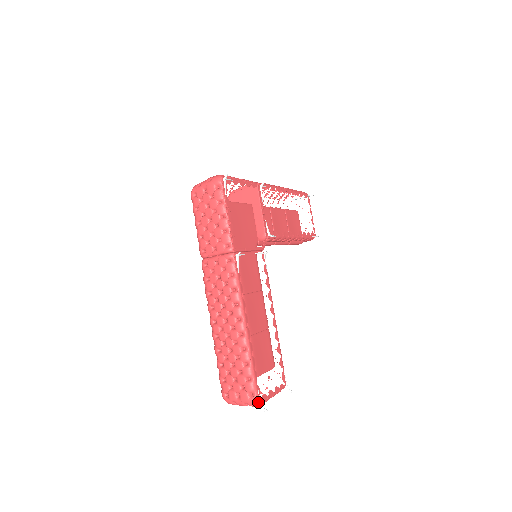
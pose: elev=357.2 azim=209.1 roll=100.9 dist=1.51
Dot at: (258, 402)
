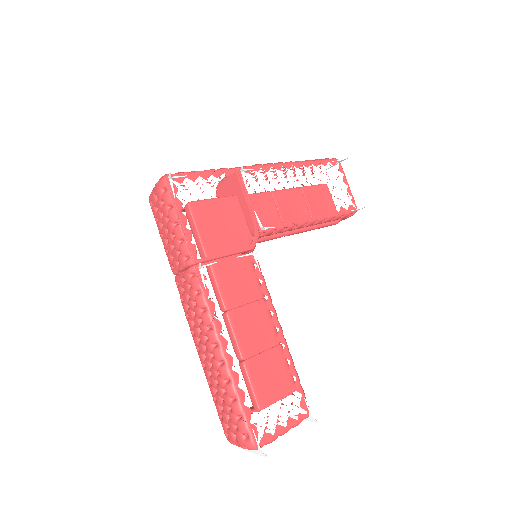
Dot at: (255, 445)
